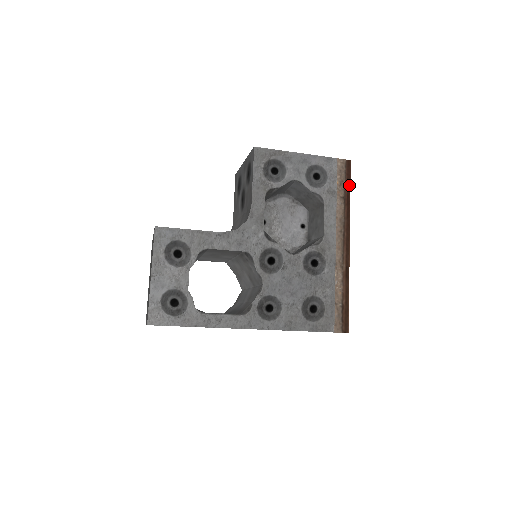
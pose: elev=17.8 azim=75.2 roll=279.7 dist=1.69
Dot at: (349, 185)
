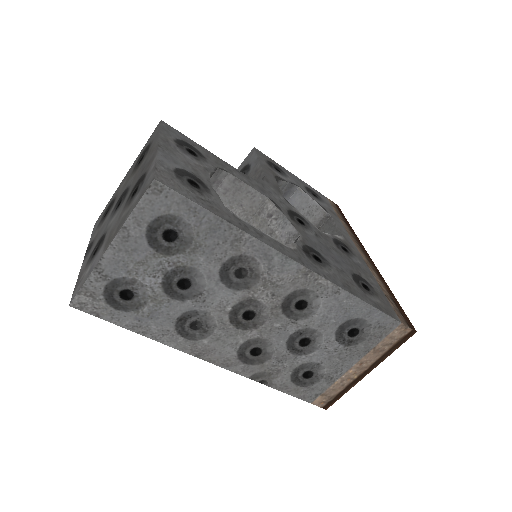
Dot at: (345, 218)
